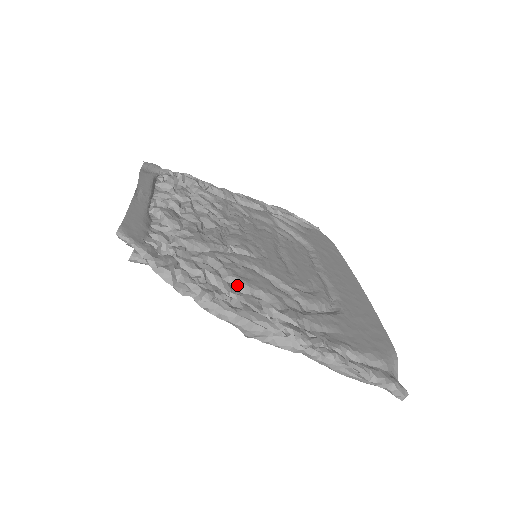
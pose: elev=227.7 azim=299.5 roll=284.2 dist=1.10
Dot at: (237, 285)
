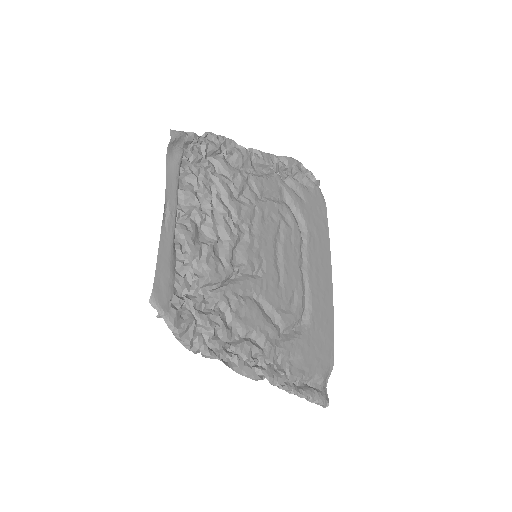
Dot at: (237, 328)
